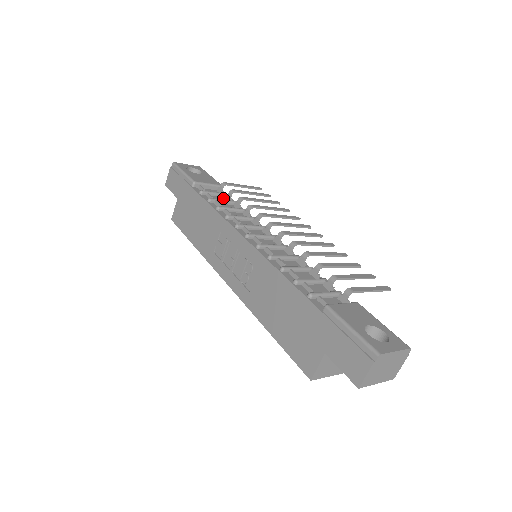
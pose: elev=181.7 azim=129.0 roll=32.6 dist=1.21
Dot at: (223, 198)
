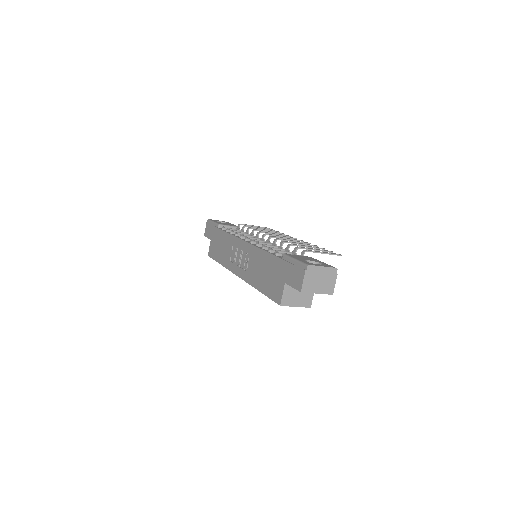
Dot at: occluded
